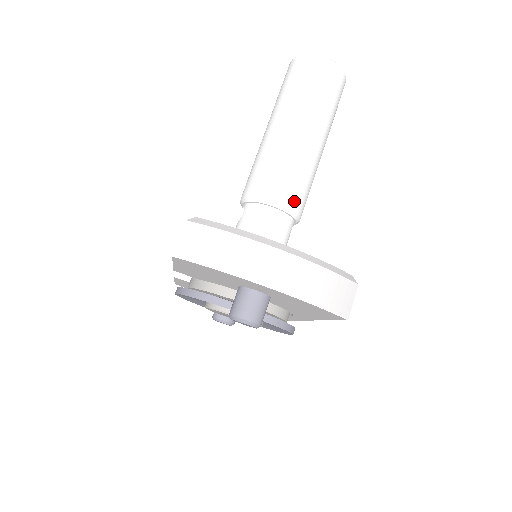
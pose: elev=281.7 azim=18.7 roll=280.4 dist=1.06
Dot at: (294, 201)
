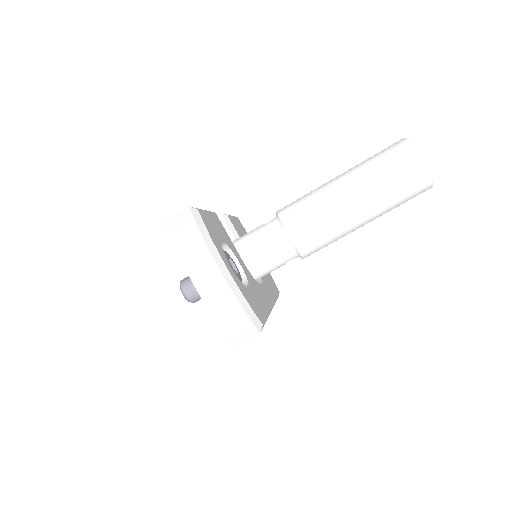
Dot at: (304, 243)
